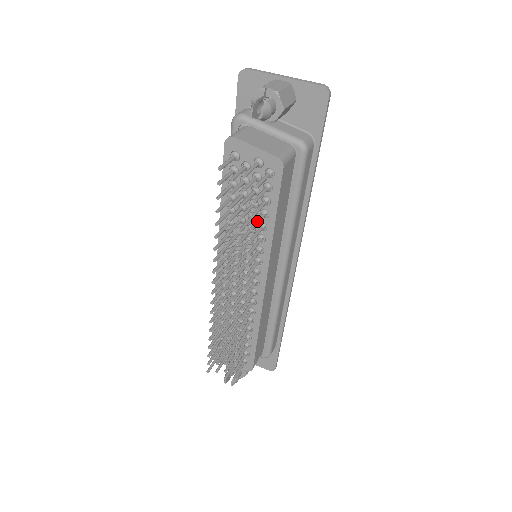
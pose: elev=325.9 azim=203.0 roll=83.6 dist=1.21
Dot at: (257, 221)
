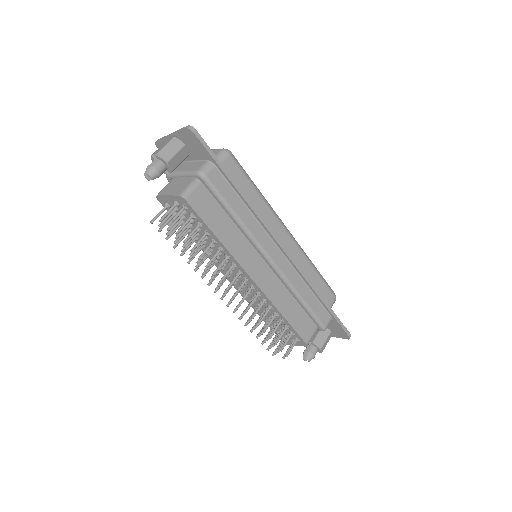
Dot at: (197, 242)
